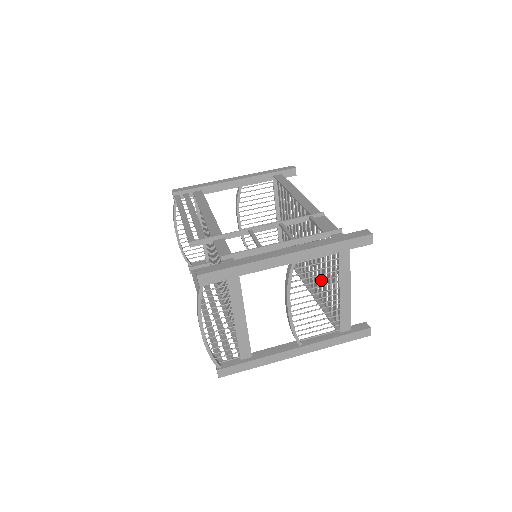
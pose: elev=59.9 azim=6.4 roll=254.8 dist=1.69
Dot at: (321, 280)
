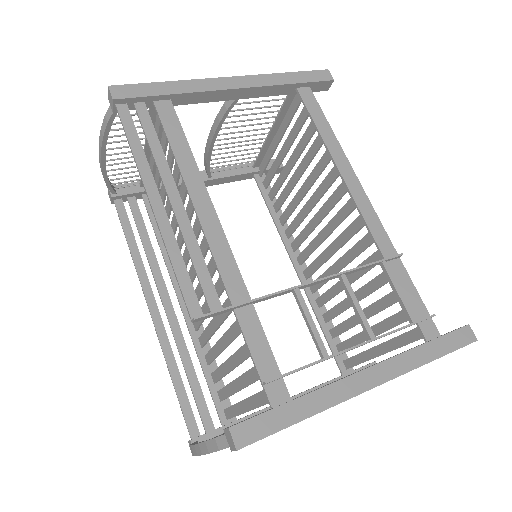
Dot at: occluded
